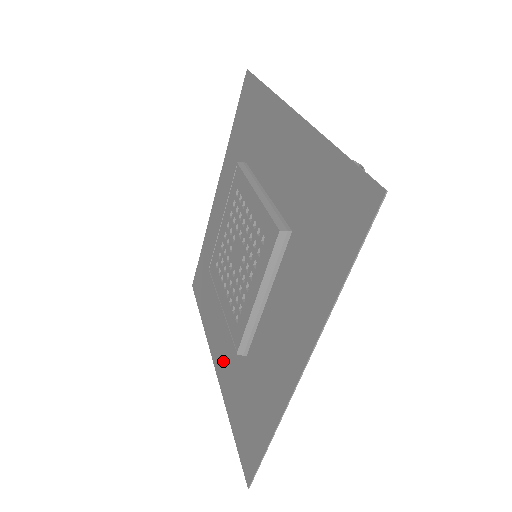
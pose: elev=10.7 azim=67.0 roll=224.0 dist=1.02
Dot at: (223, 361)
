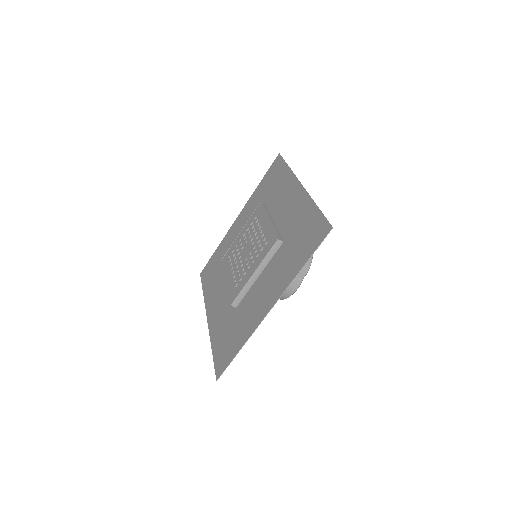
Dot at: (216, 315)
